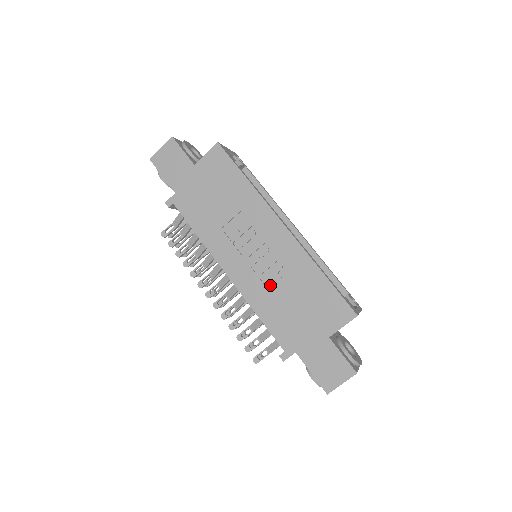
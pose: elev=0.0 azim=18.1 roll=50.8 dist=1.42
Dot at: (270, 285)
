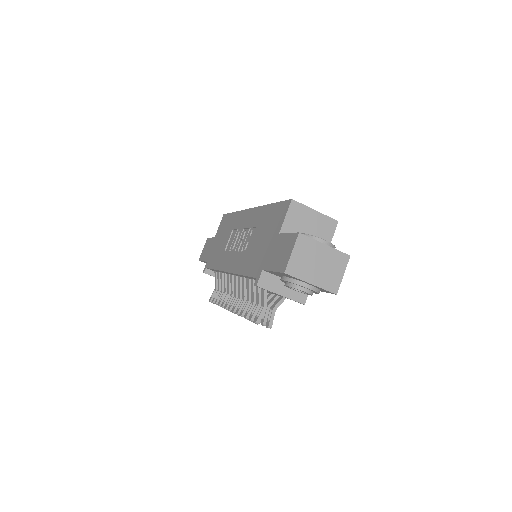
Dot at: (247, 249)
